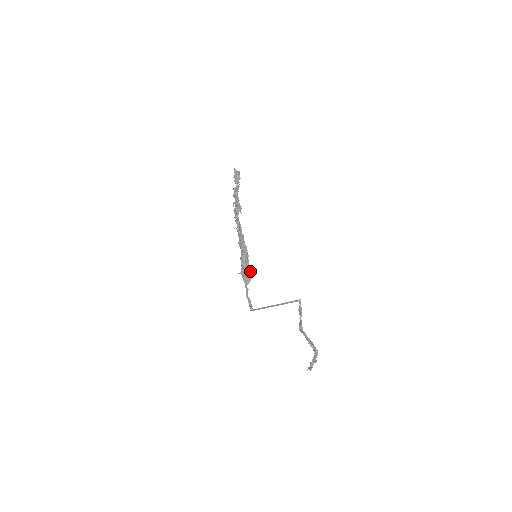
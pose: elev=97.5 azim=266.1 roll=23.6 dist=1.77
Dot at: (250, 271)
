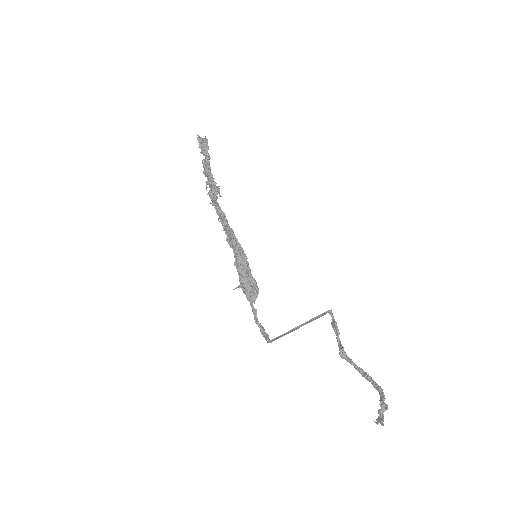
Dot at: (254, 281)
